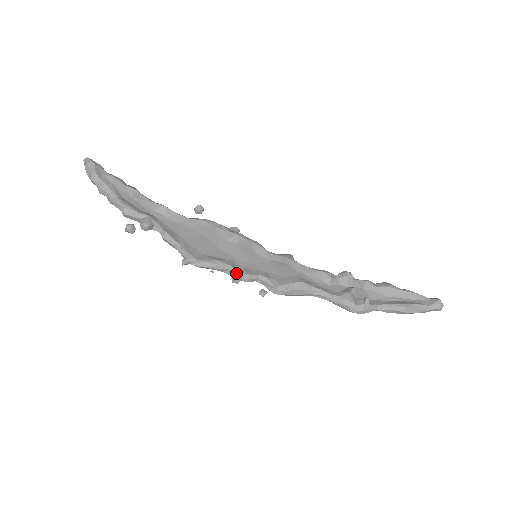
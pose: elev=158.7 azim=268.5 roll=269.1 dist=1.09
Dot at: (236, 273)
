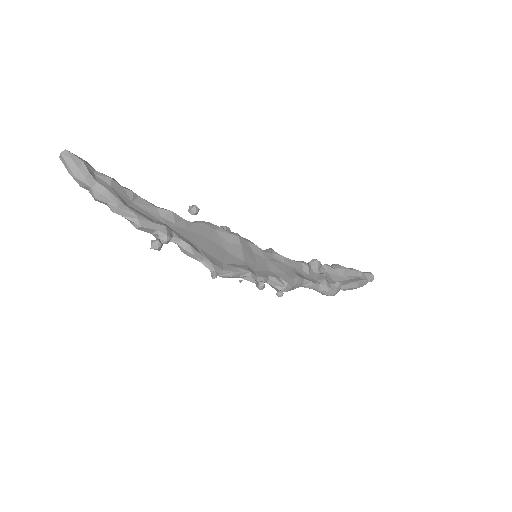
Dot at: (255, 278)
